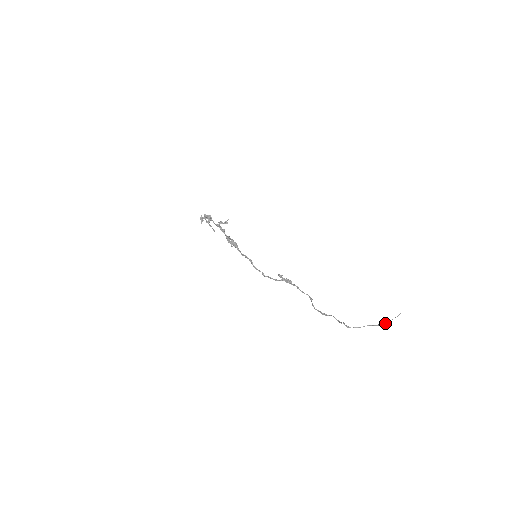
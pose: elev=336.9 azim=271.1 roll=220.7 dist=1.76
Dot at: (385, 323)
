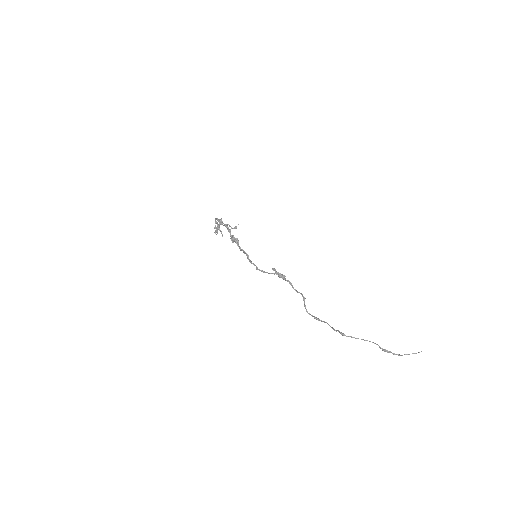
Dot at: occluded
